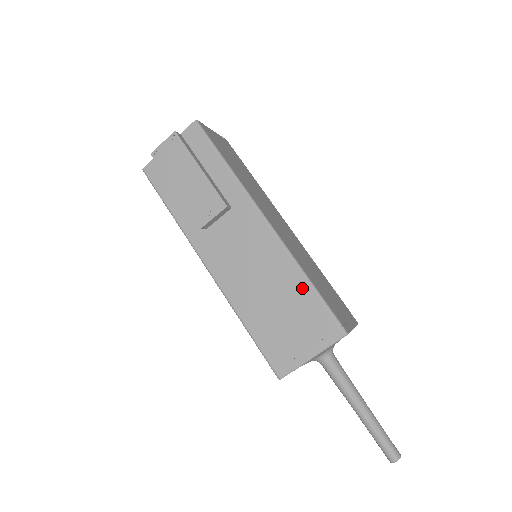
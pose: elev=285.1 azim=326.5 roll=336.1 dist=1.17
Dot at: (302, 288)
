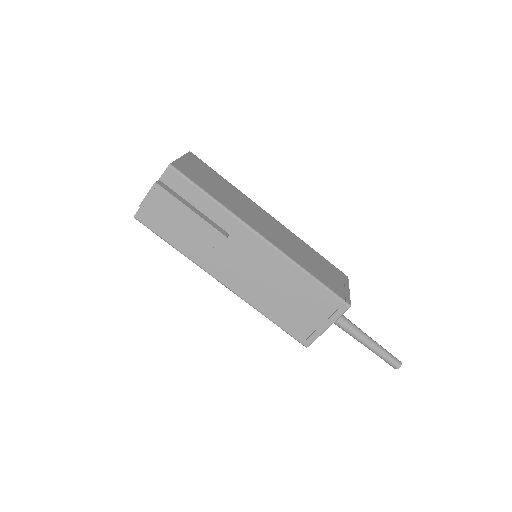
Dot at: (307, 283)
